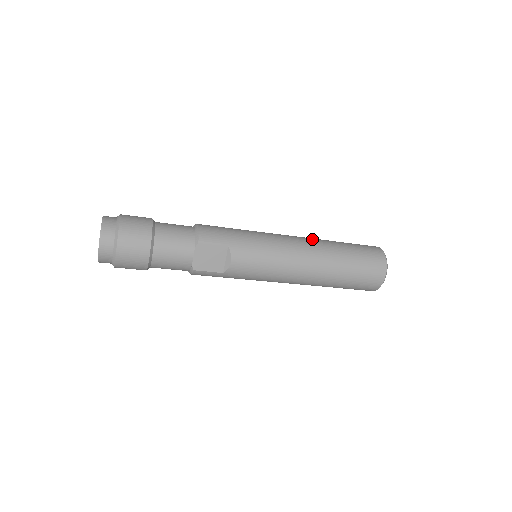
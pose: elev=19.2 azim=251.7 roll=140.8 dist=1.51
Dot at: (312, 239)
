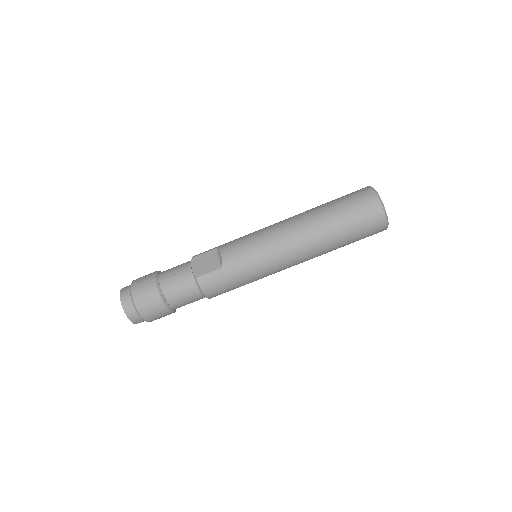
Dot at: occluded
